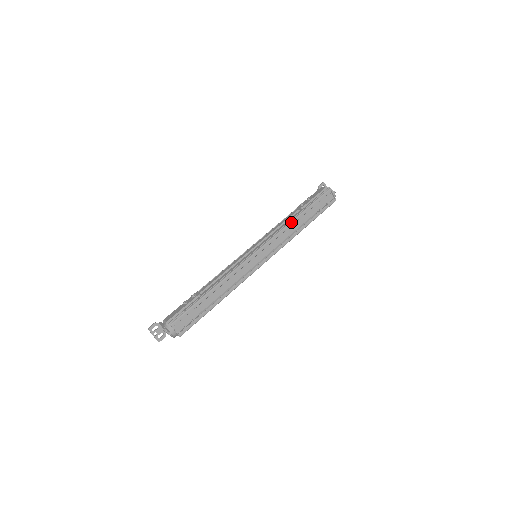
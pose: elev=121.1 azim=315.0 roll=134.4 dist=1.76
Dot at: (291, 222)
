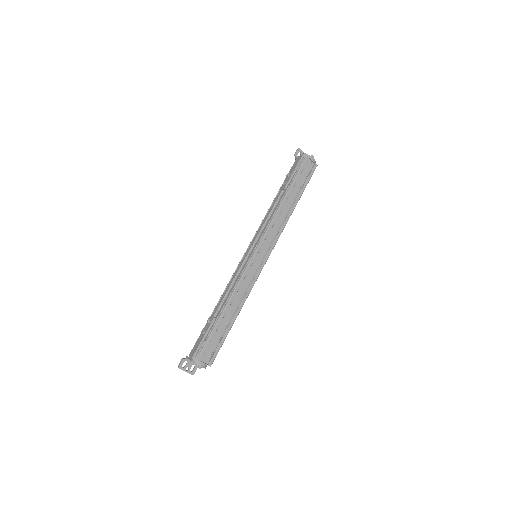
Dot at: (279, 208)
